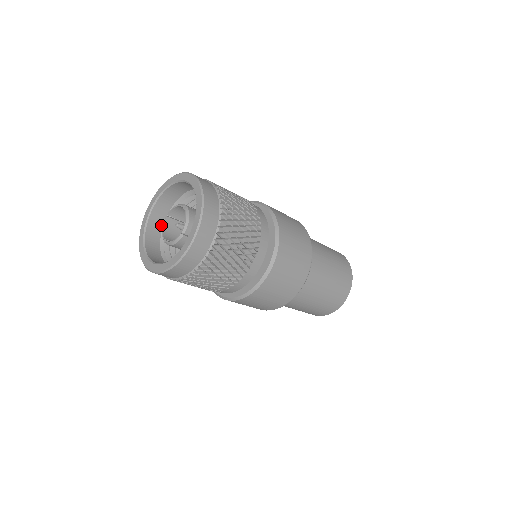
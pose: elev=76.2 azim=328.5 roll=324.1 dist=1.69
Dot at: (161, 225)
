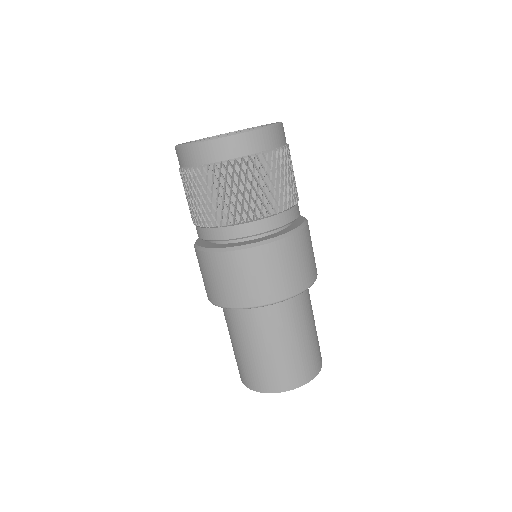
Dot at: occluded
